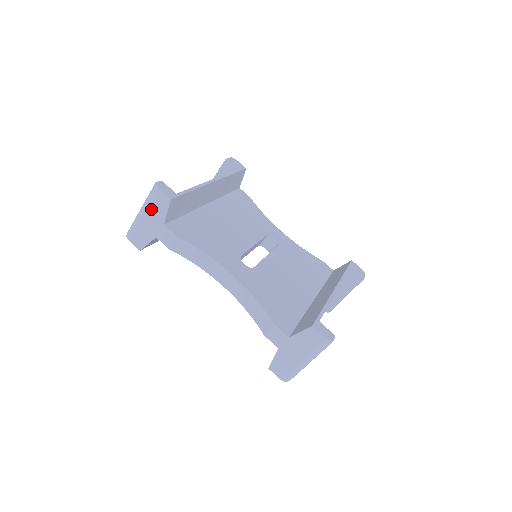
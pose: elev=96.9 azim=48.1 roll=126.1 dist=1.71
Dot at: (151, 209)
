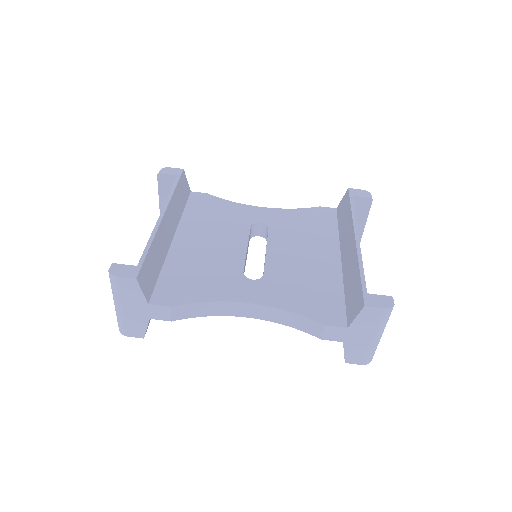
Dot at: (124, 298)
